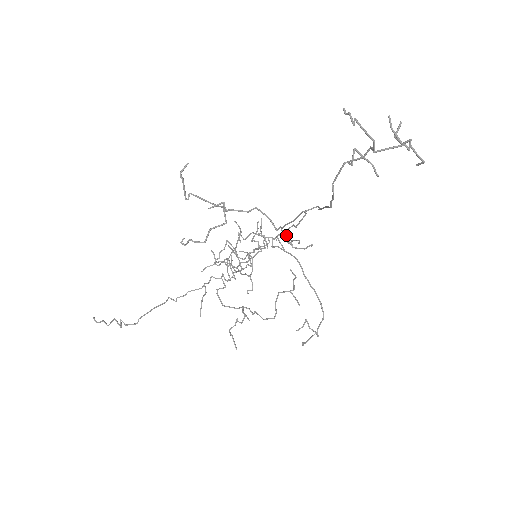
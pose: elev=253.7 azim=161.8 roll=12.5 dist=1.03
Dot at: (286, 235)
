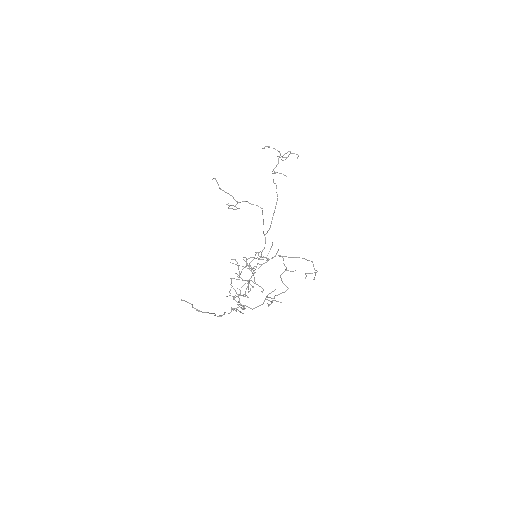
Dot at: occluded
